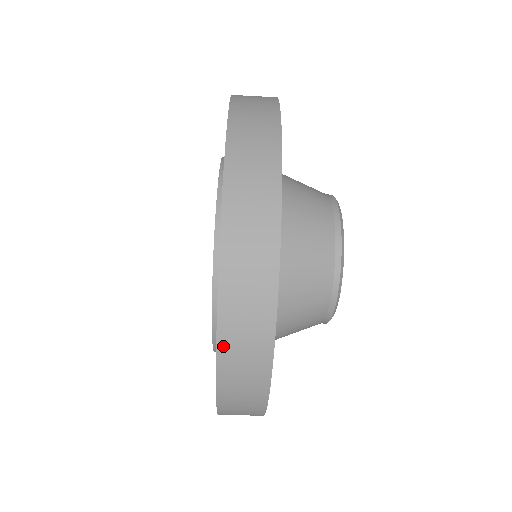
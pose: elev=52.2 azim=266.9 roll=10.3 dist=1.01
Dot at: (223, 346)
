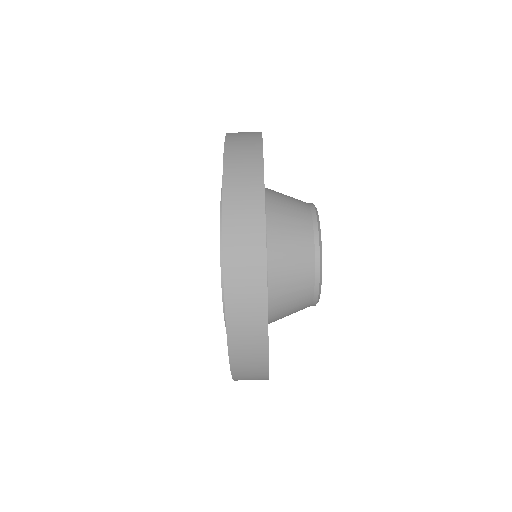
Dot at: (229, 295)
